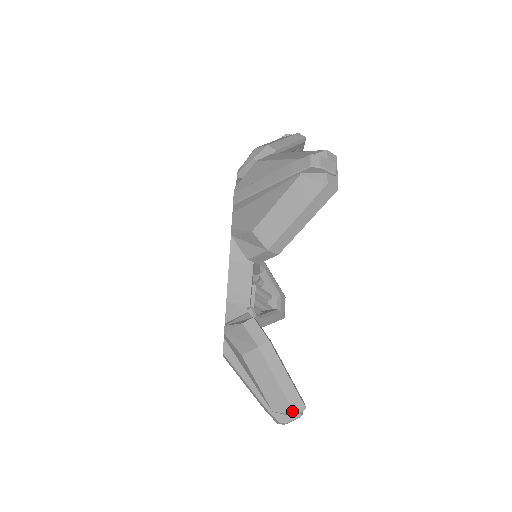
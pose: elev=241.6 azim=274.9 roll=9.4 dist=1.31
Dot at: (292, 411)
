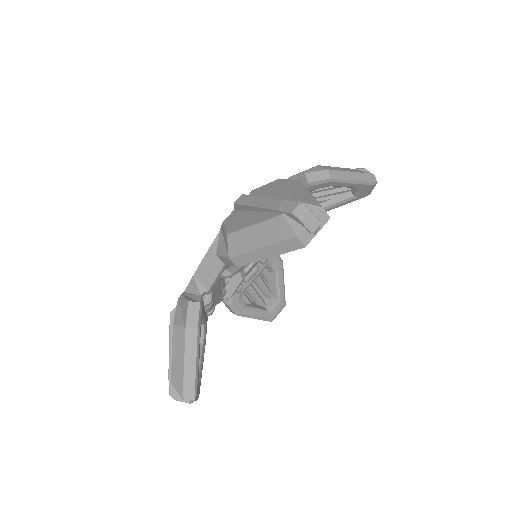
Dot at: (319, 205)
